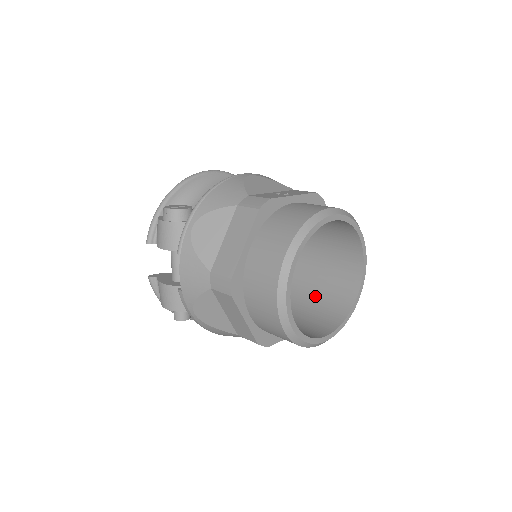
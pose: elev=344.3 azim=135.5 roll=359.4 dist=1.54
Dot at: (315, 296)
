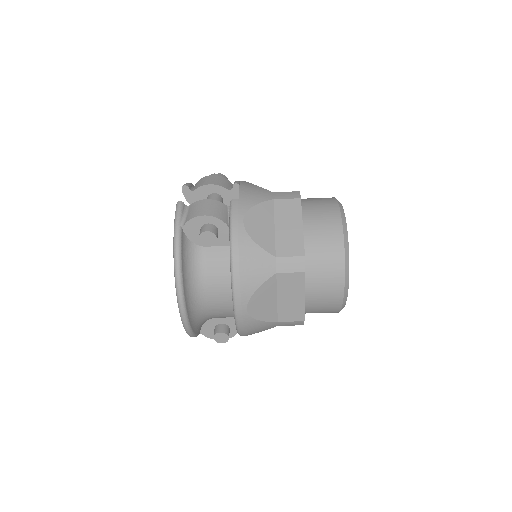
Dot at: occluded
